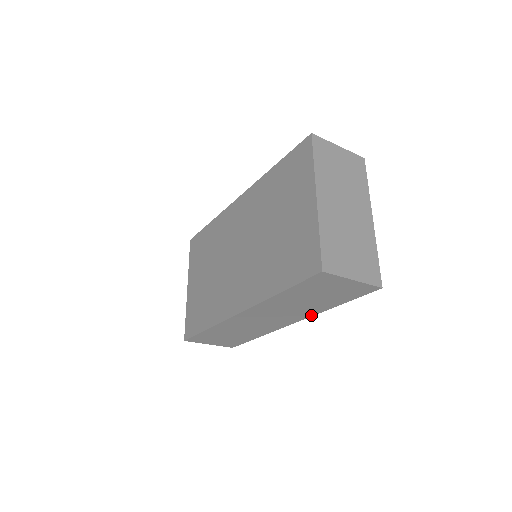
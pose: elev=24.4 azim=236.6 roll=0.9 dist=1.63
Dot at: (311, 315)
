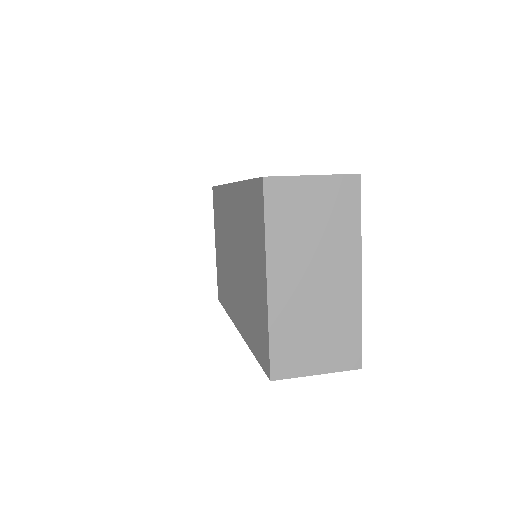
Dot at: occluded
